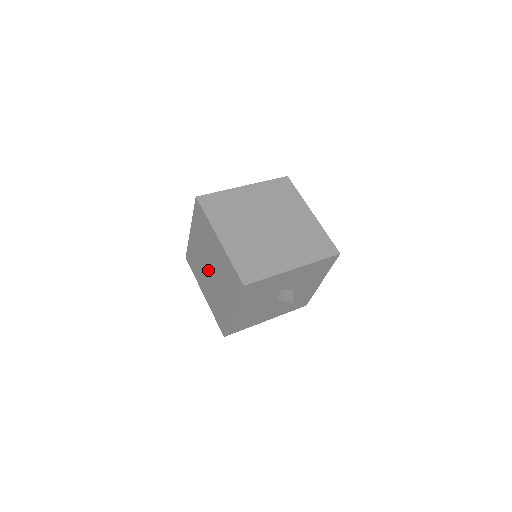
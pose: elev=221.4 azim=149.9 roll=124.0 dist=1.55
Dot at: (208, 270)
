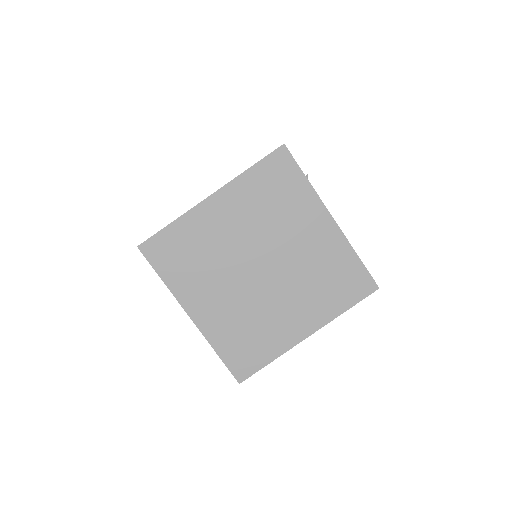
Dot at: occluded
